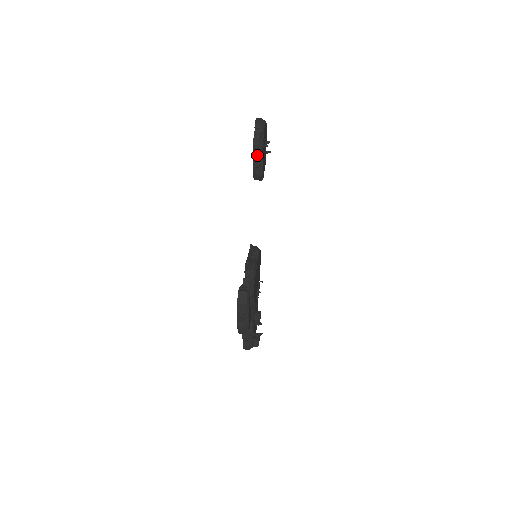
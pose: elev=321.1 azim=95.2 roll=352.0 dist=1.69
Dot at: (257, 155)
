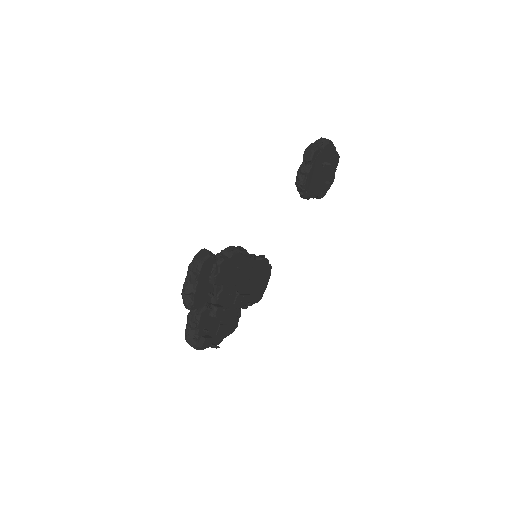
Dot at: (306, 160)
